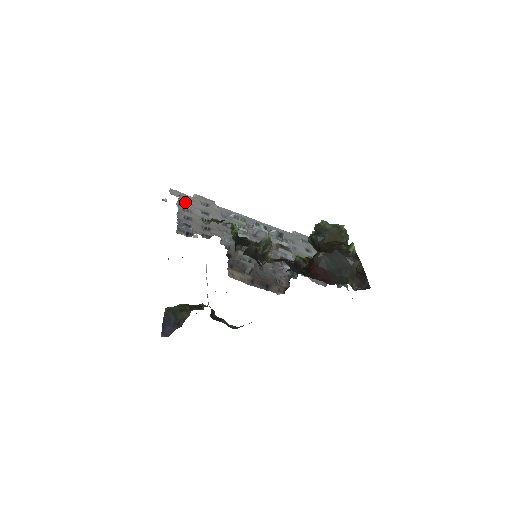
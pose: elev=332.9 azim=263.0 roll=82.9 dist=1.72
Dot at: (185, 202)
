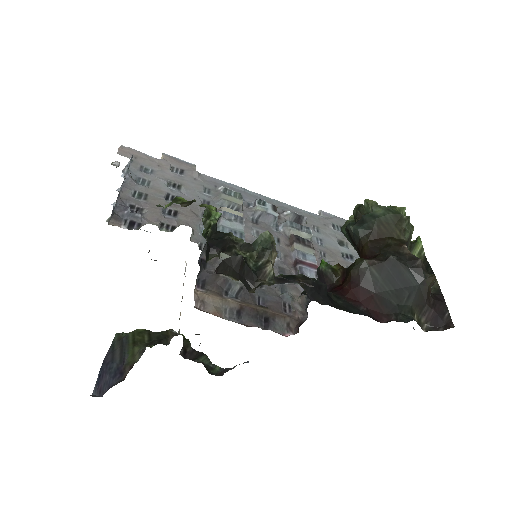
Dot at: (142, 167)
